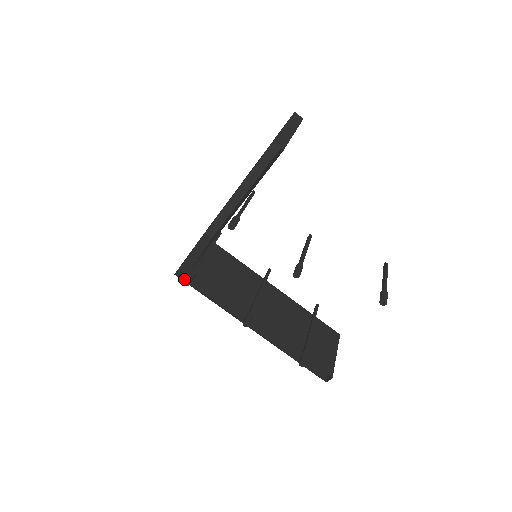
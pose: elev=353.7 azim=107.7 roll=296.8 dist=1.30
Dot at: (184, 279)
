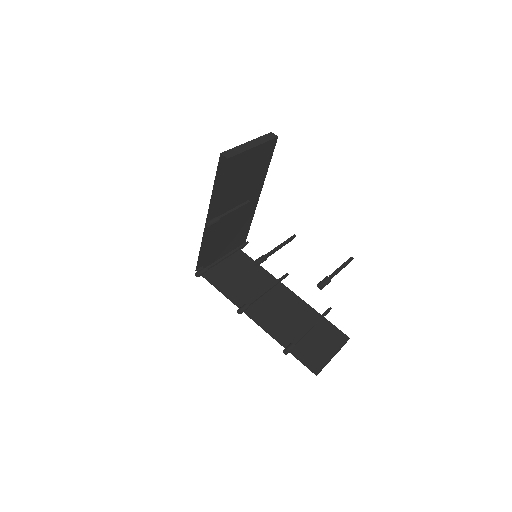
Dot at: (203, 275)
